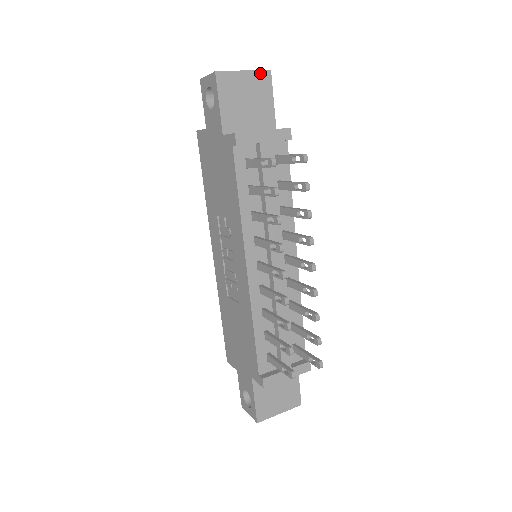
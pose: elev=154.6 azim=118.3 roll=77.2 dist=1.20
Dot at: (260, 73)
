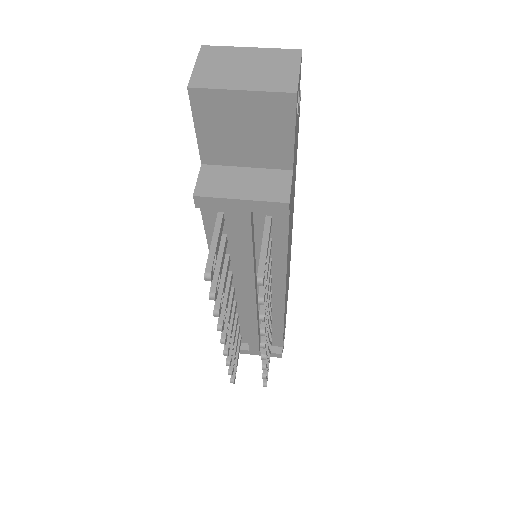
Dot at: (274, 96)
